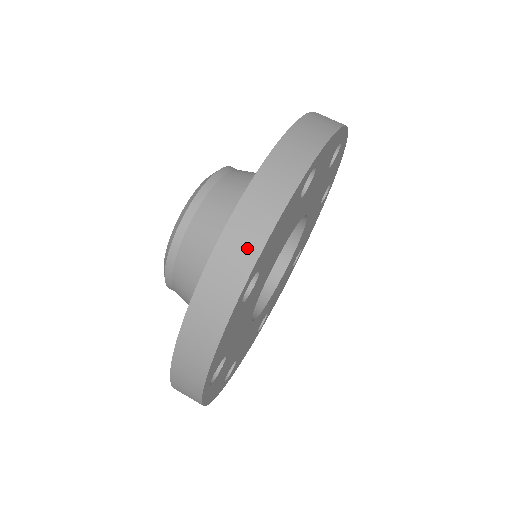
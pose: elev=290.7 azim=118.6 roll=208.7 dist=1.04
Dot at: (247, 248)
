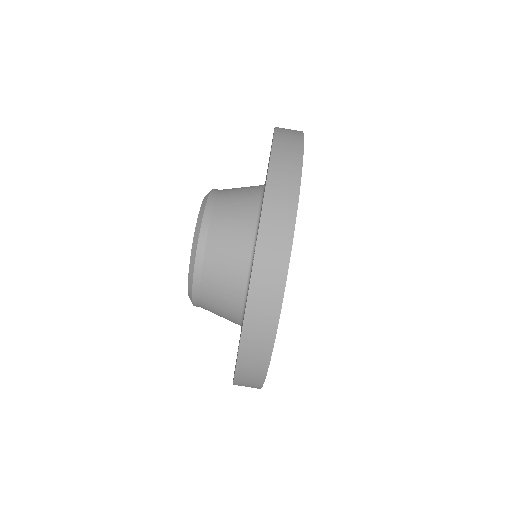
Dot at: (284, 224)
